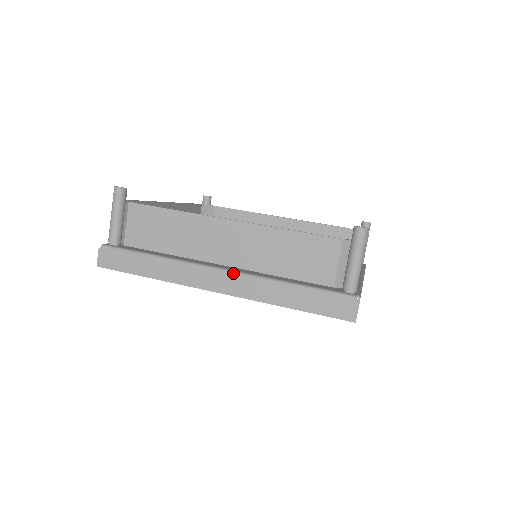
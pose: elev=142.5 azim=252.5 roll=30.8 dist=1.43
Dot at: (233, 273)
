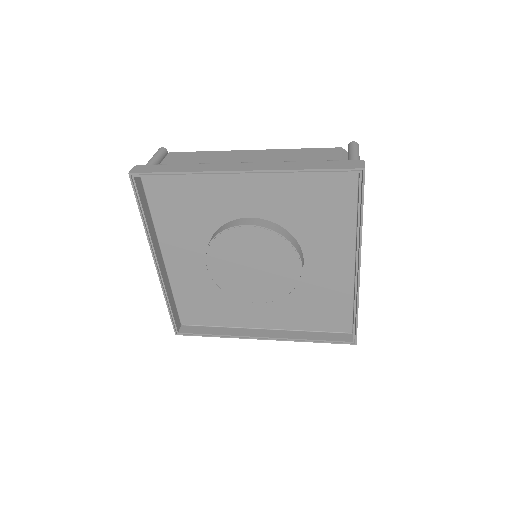
Dot at: (256, 162)
